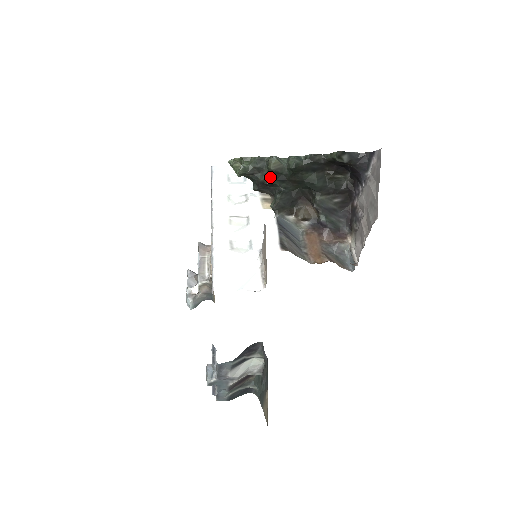
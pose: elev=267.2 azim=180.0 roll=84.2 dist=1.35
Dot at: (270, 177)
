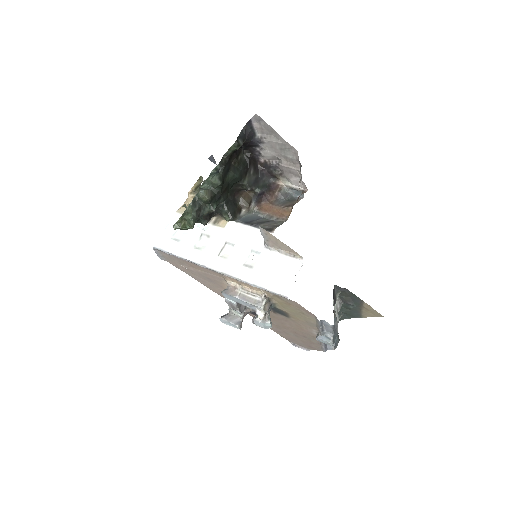
Dot at: (211, 205)
